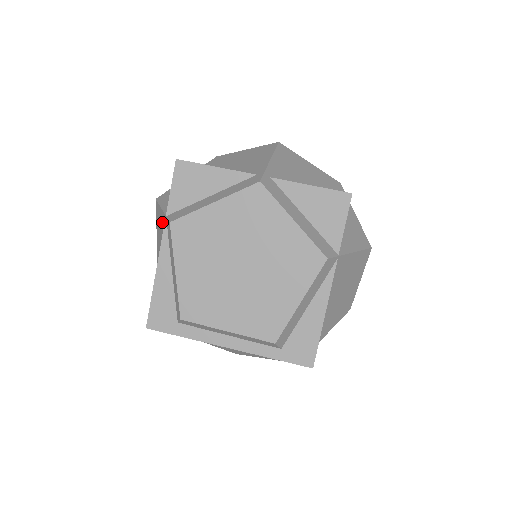
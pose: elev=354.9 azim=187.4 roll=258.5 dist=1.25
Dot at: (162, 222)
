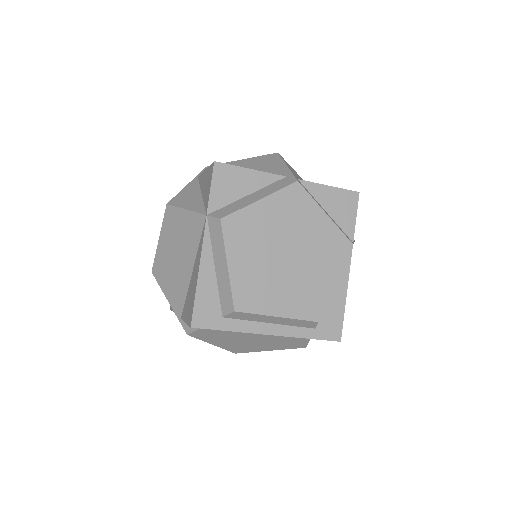
Dot at: (189, 224)
